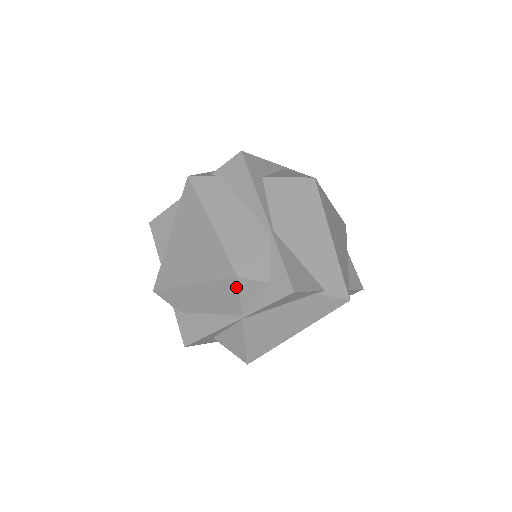
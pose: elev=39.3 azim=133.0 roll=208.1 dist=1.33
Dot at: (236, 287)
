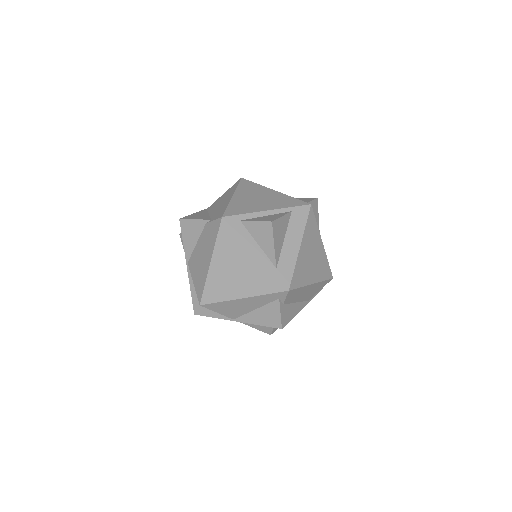
Dot at: (182, 242)
